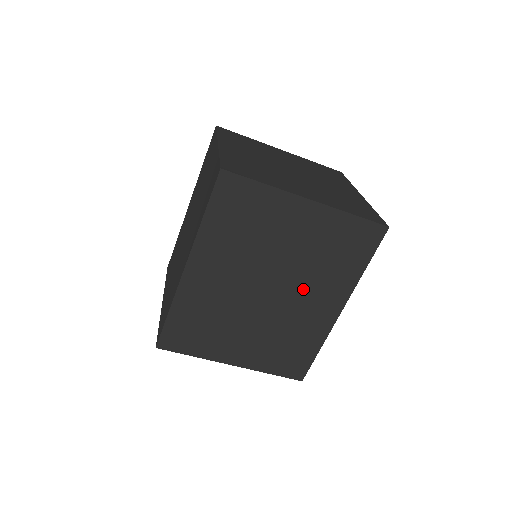
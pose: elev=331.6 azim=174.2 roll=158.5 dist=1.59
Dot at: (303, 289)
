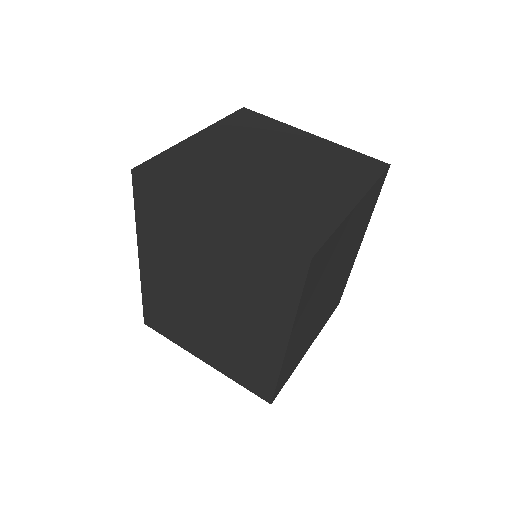
Dot at: (346, 260)
